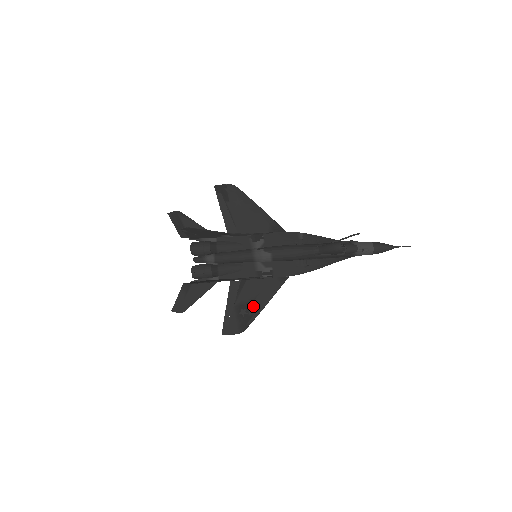
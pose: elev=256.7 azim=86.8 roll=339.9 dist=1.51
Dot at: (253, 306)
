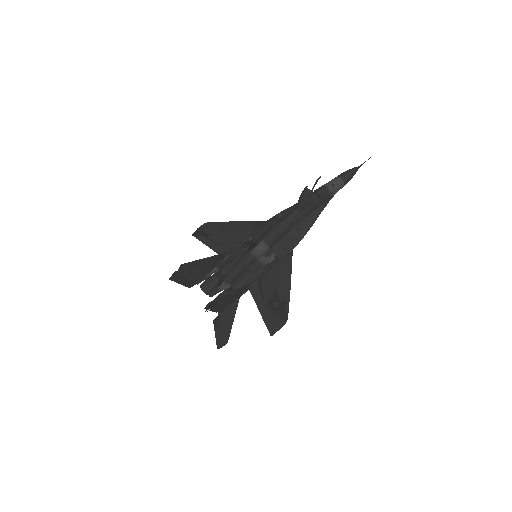
Dot at: (280, 294)
